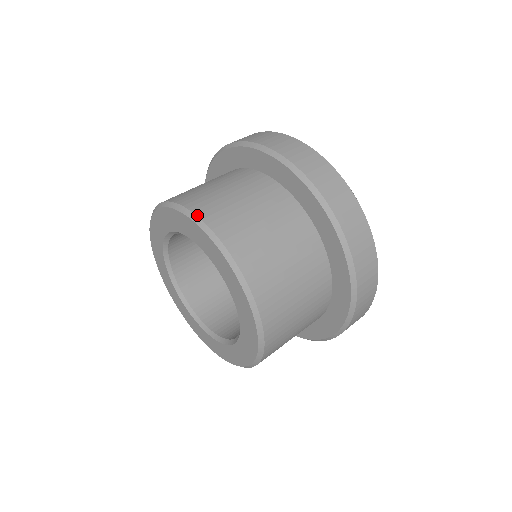
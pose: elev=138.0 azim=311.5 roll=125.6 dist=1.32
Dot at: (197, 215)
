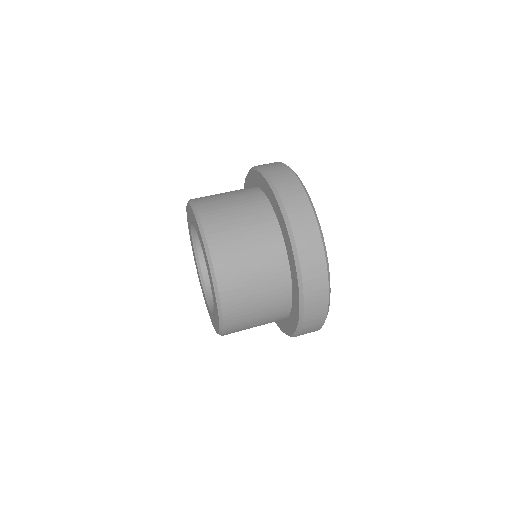
Dot at: (214, 270)
